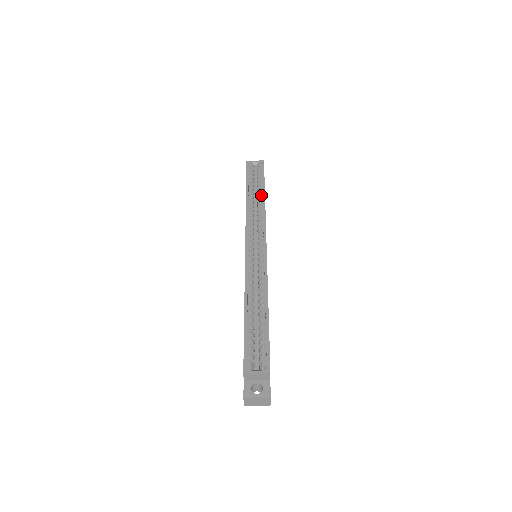
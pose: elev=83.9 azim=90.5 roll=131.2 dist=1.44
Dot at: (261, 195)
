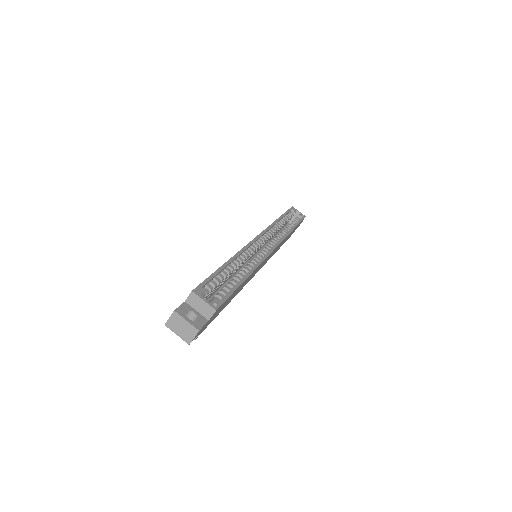
Dot at: (289, 229)
